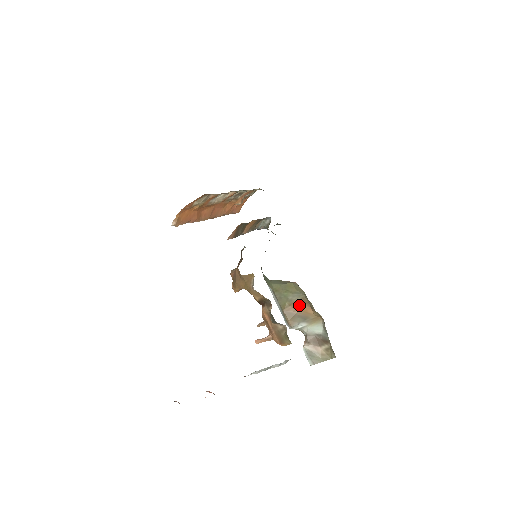
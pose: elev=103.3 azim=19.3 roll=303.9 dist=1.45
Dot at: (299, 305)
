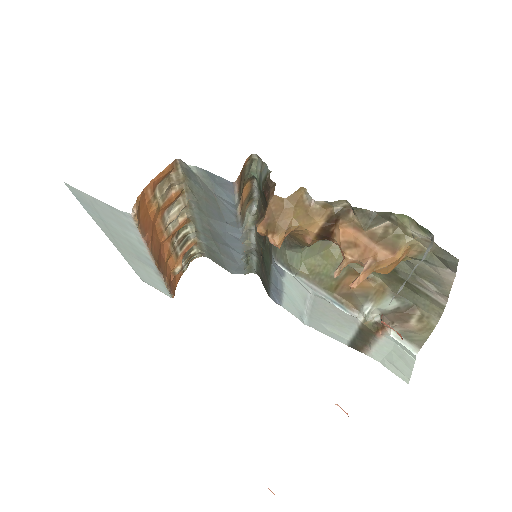
Dot at: (349, 280)
